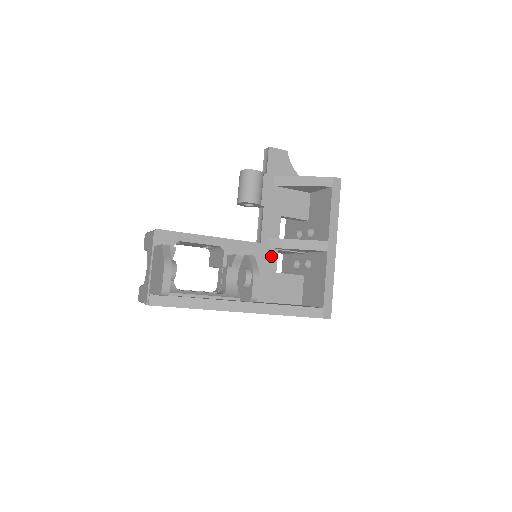
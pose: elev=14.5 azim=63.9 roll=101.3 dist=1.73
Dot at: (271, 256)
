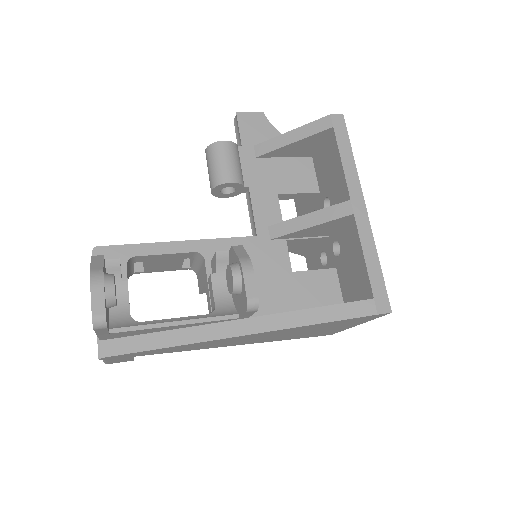
Dot at: (278, 250)
